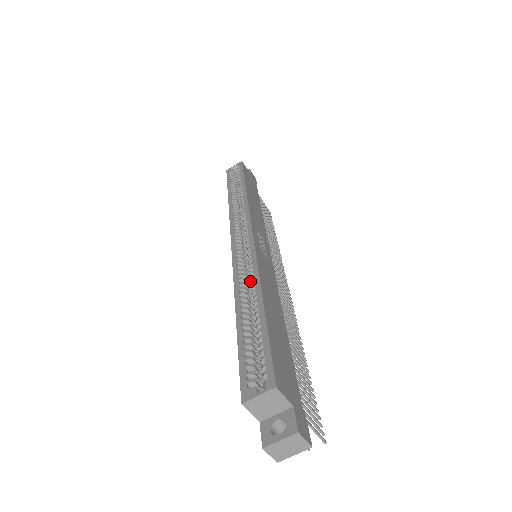
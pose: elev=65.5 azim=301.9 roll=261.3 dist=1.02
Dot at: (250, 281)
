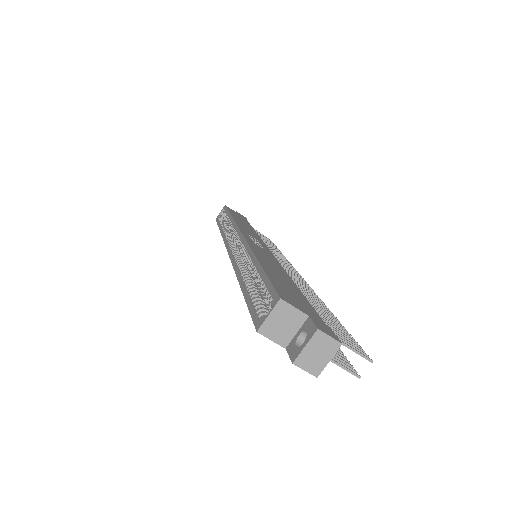
Dot at: occluded
